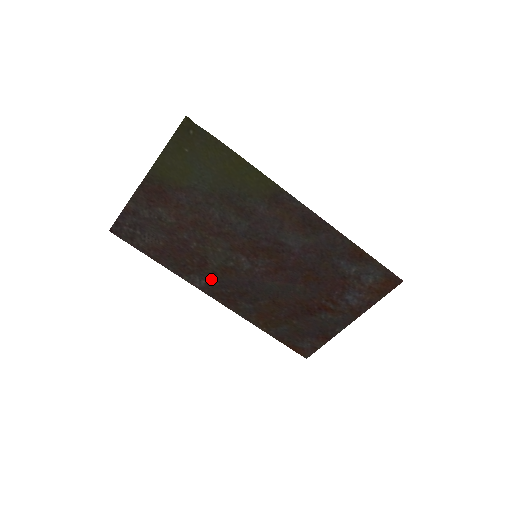
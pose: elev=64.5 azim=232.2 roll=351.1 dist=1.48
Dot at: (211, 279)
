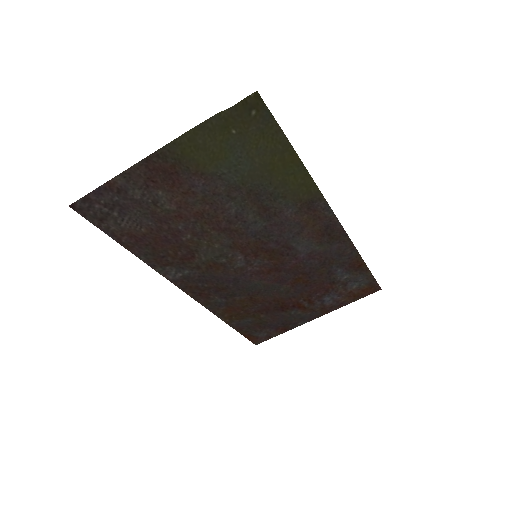
Dot at: (190, 273)
